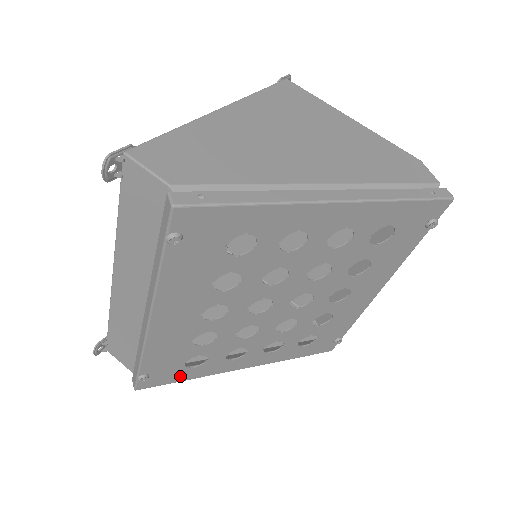
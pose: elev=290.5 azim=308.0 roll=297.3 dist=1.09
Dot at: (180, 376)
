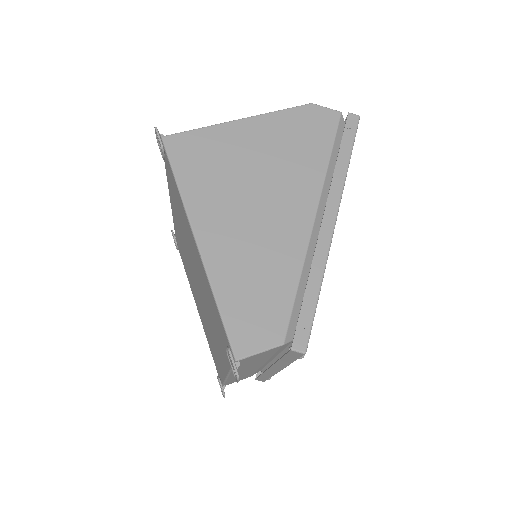
Dot at: occluded
